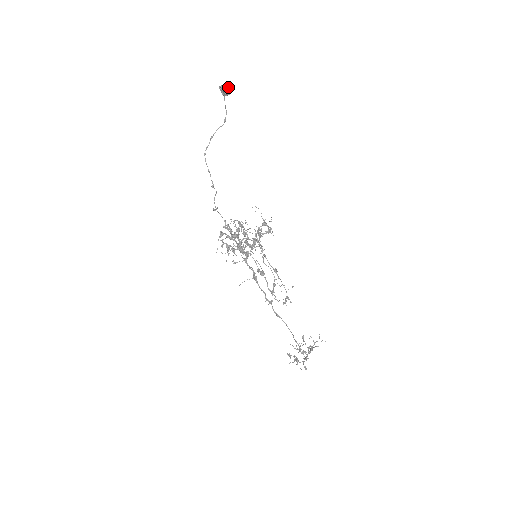
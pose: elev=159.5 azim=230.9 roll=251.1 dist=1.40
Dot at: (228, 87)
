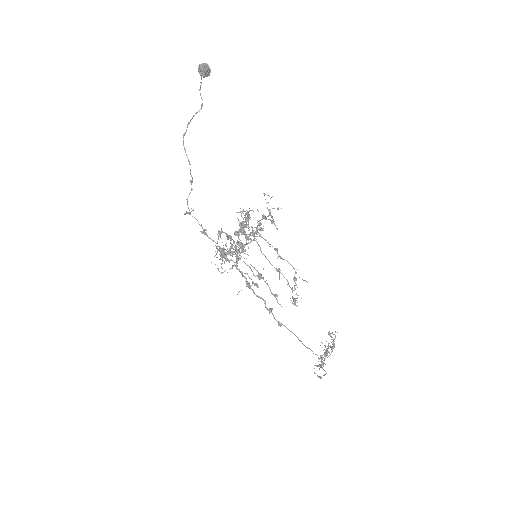
Dot at: (209, 67)
